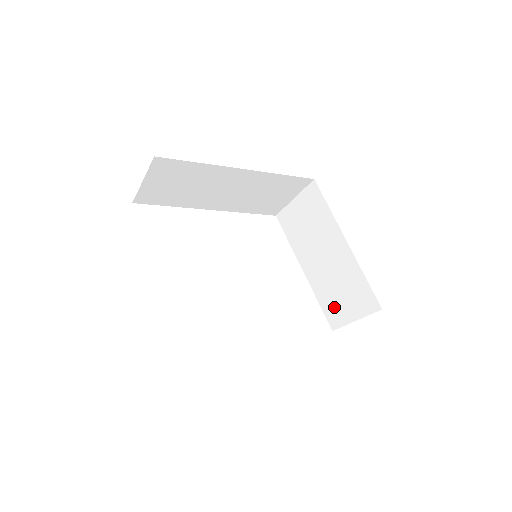
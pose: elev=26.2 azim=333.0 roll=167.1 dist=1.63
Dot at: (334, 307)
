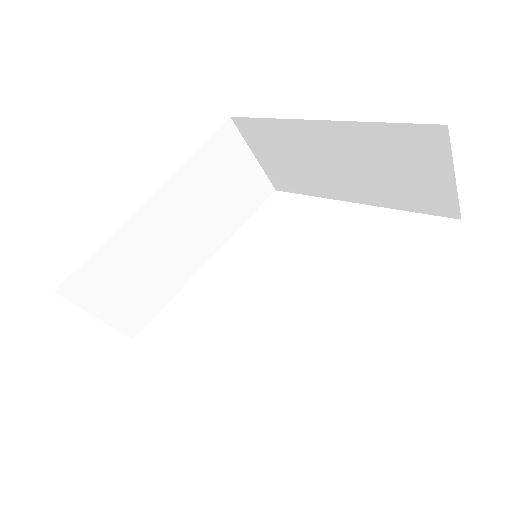
Dot at: (421, 195)
